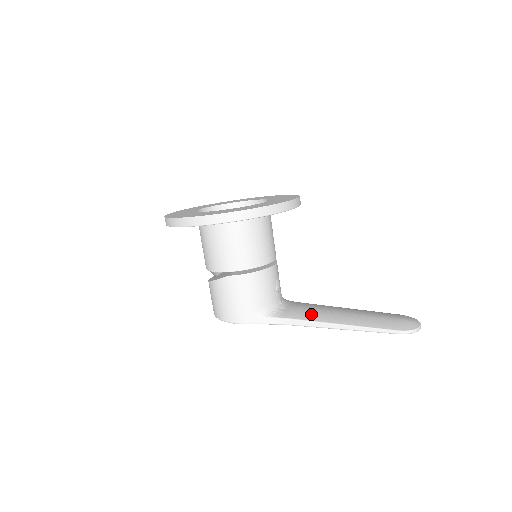
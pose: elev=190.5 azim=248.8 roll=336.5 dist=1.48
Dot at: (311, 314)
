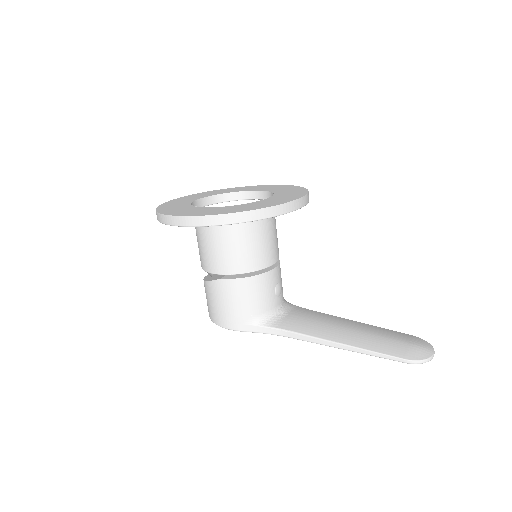
Dot at: (311, 327)
